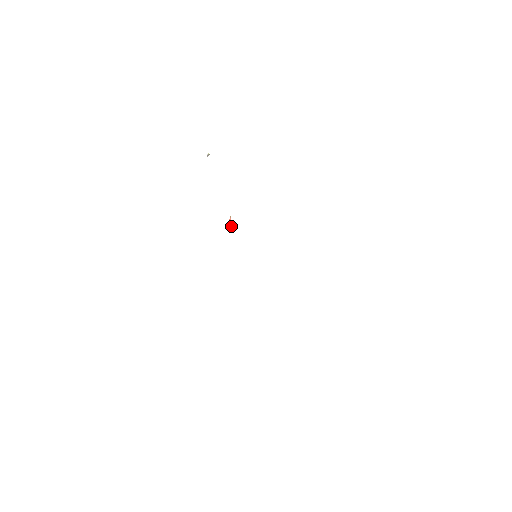
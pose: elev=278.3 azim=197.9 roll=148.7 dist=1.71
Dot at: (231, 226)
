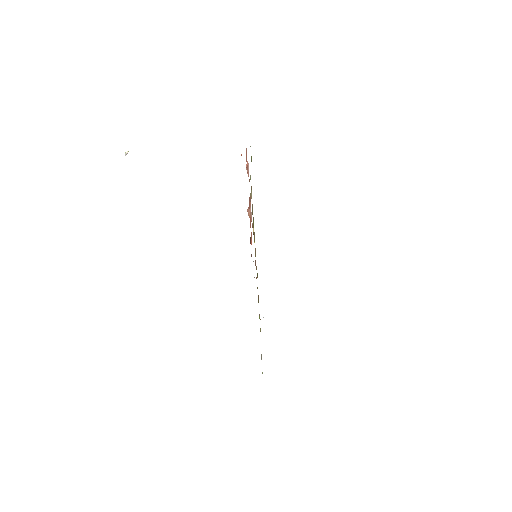
Dot at: occluded
